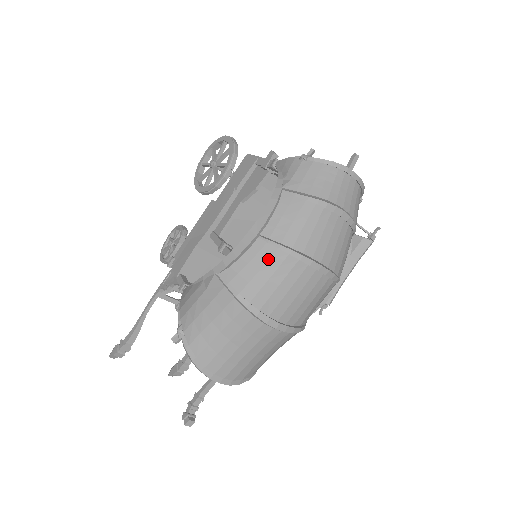
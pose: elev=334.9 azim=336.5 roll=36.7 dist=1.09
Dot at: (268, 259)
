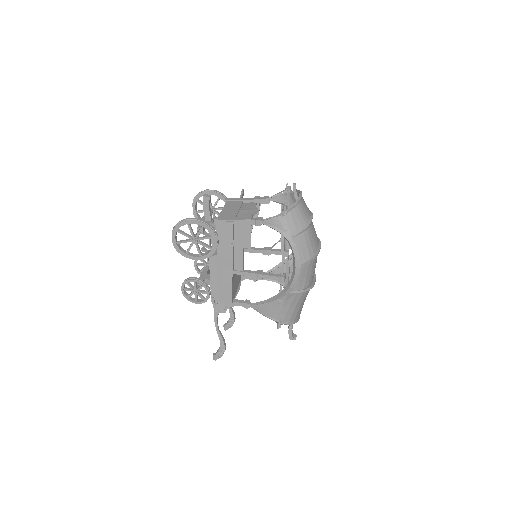
Dot at: (308, 268)
